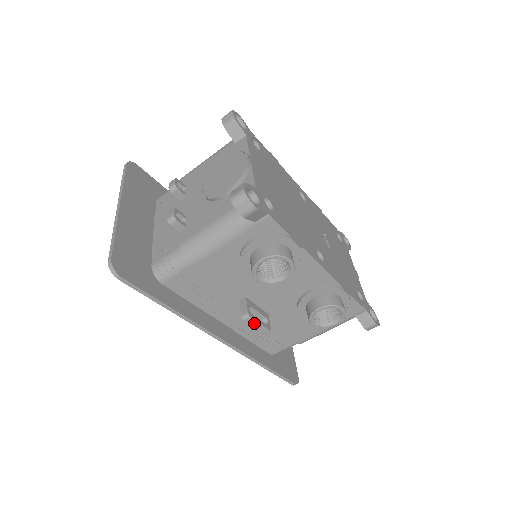
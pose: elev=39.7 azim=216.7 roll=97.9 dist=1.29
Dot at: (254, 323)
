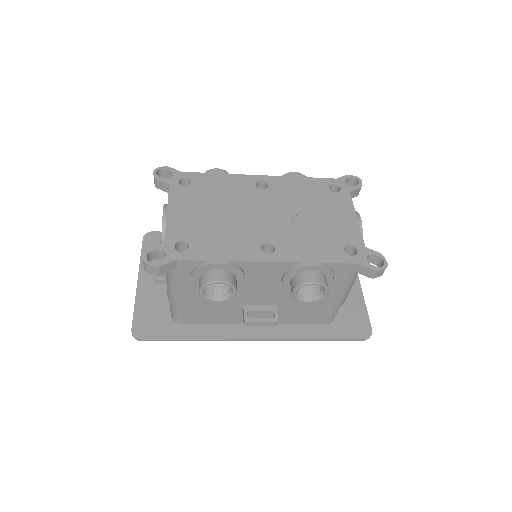
Dot at: (257, 323)
